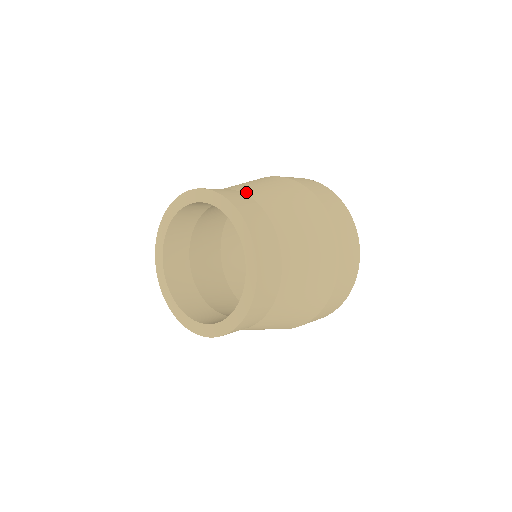
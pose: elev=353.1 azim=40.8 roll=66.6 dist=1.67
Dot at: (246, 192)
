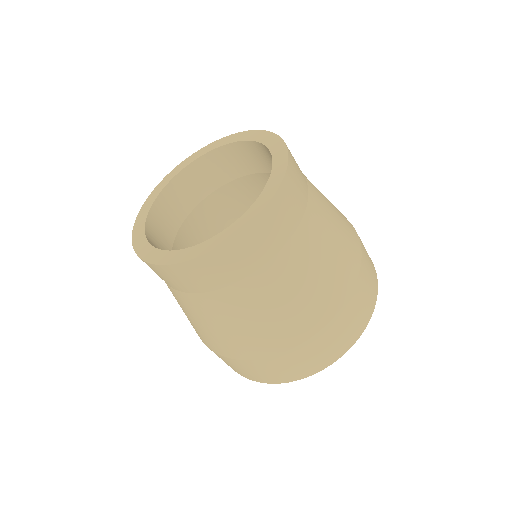
Dot at: occluded
